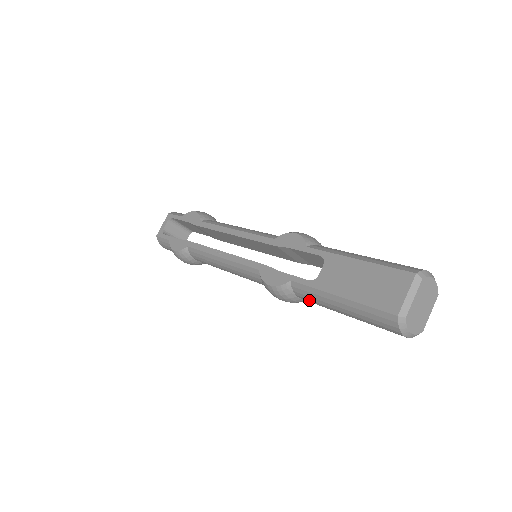
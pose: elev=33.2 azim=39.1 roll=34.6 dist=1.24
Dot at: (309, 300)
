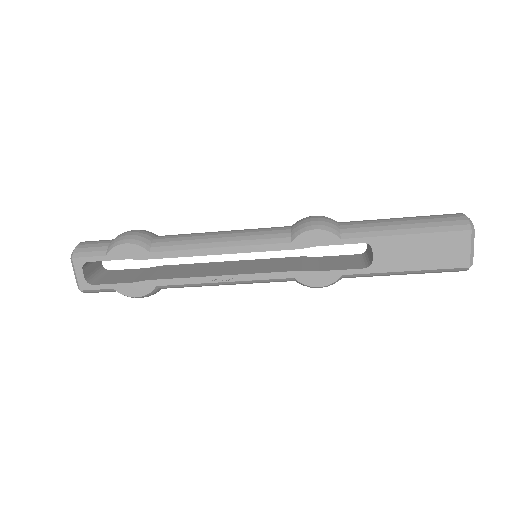
Dot at: occluded
